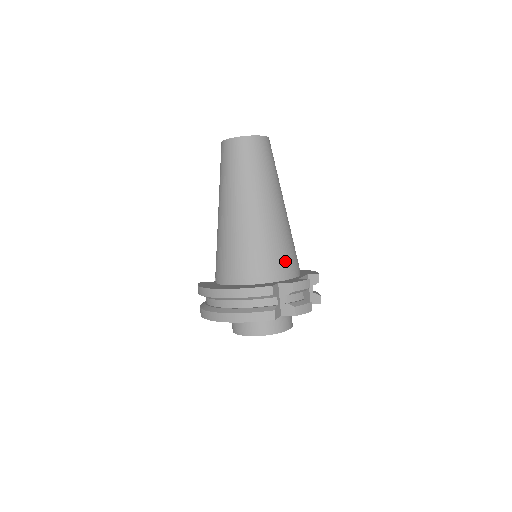
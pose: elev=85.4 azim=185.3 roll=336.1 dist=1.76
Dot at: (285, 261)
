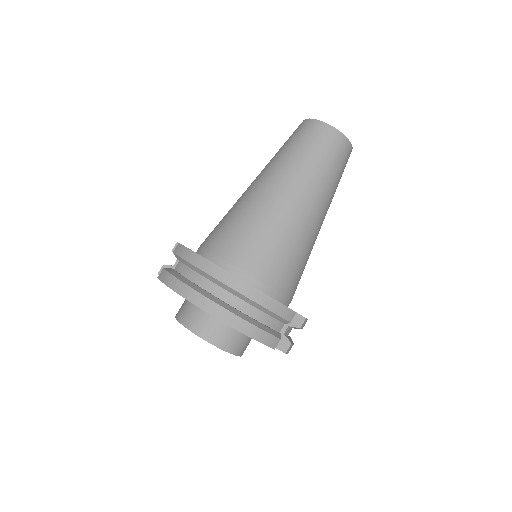
Dot at: occluded
